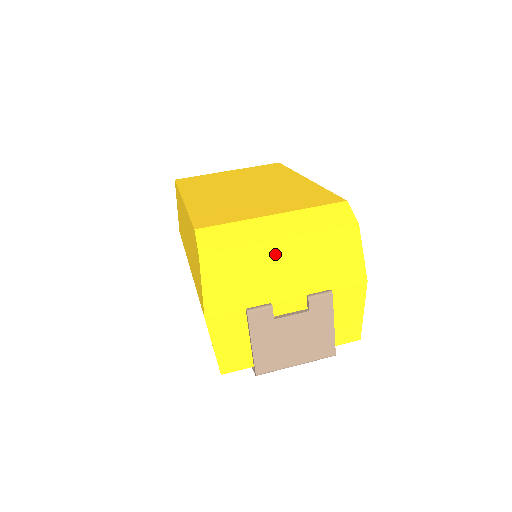
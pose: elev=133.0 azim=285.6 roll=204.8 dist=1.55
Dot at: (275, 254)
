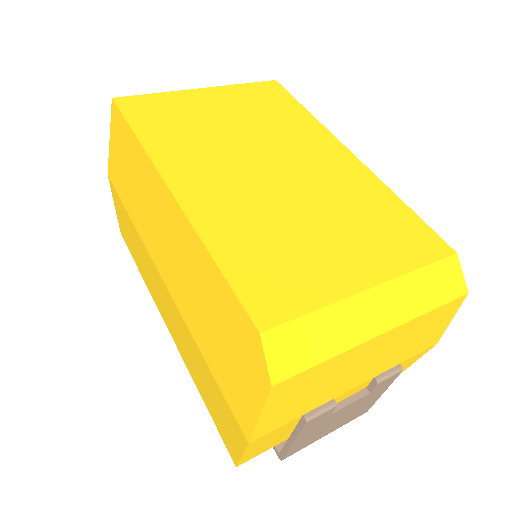
Dot at: (366, 351)
